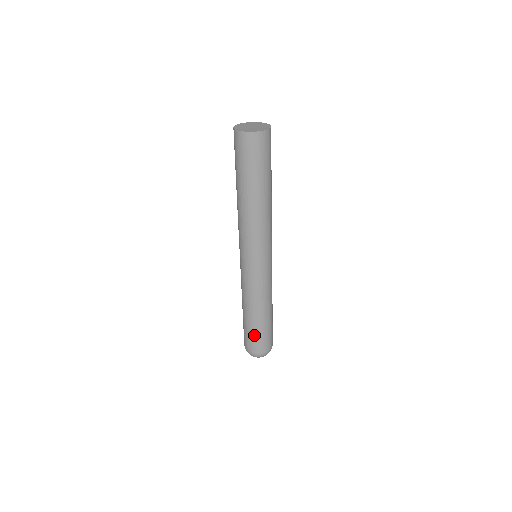
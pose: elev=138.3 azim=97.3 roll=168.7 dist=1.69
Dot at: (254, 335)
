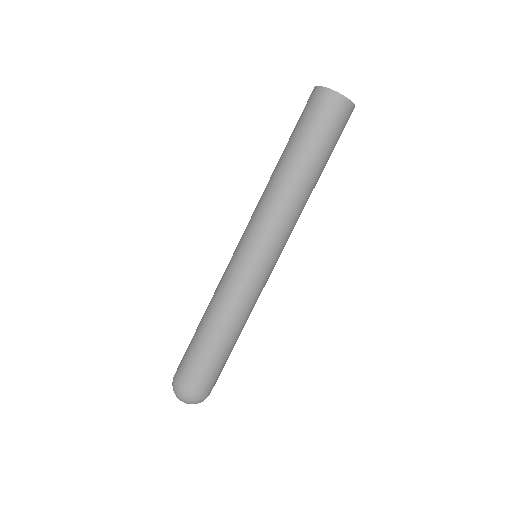
Dot at: (214, 368)
